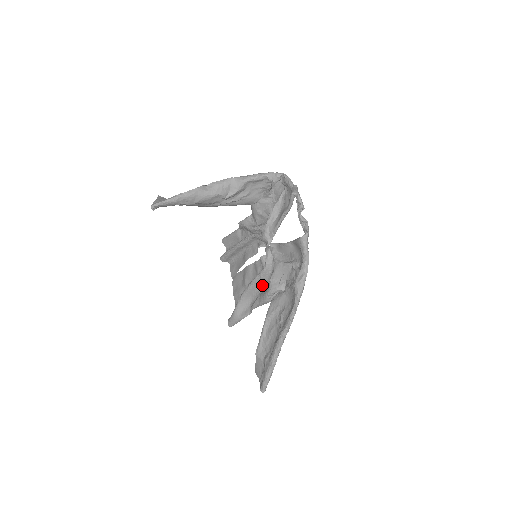
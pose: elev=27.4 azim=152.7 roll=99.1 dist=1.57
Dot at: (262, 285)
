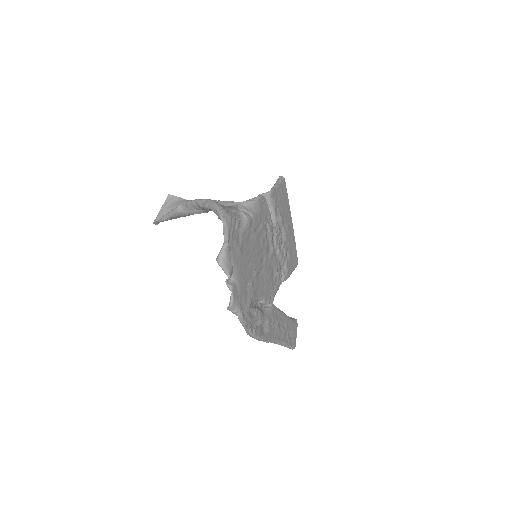
Dot at: (274, 275)
